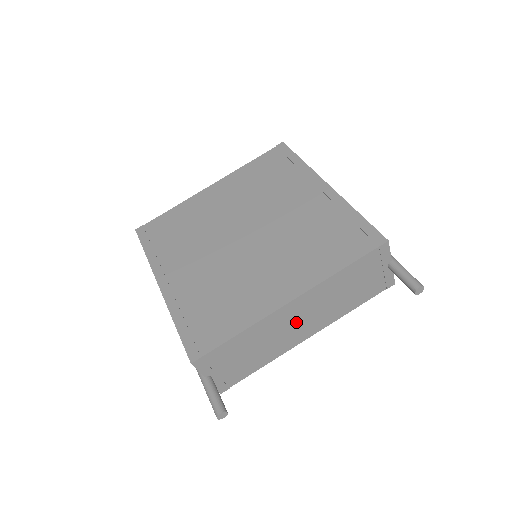
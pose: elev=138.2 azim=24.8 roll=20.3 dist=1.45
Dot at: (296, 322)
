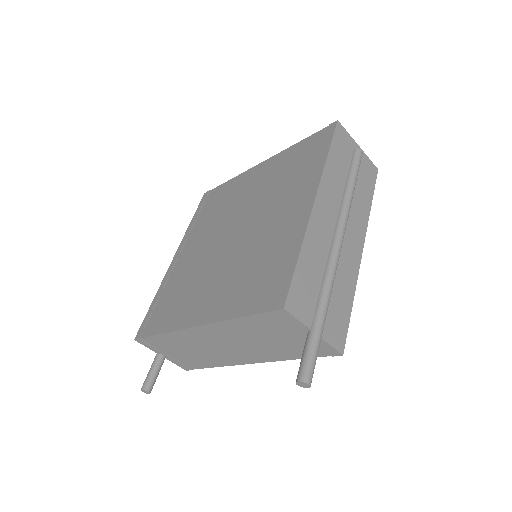
Dot at: (220, 345)
